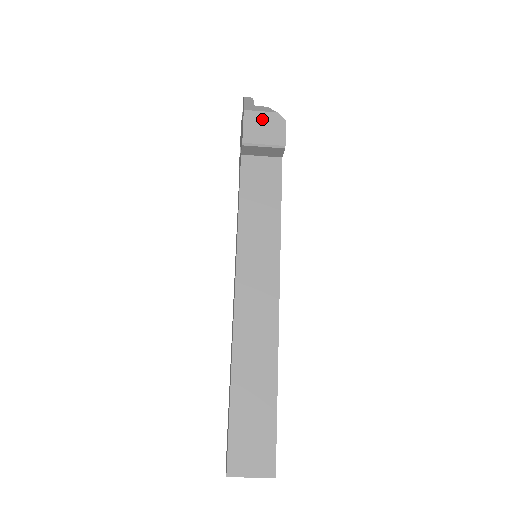
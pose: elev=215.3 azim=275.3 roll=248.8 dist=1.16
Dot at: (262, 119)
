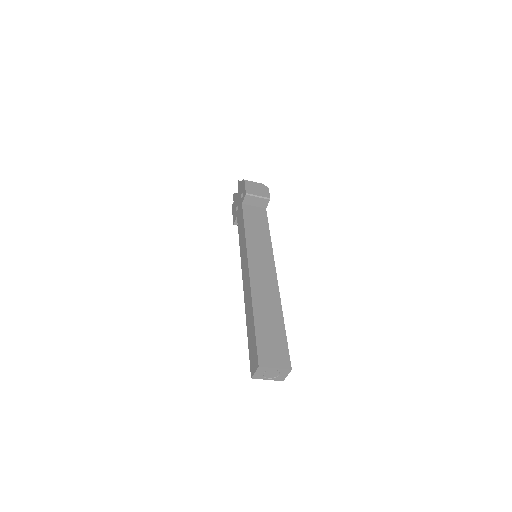
Dot at: (255, 185)
